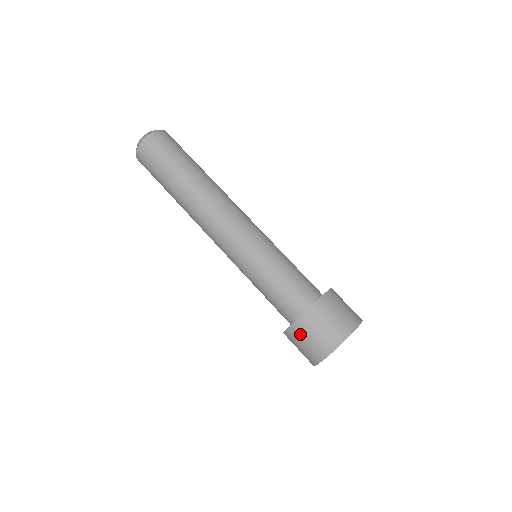
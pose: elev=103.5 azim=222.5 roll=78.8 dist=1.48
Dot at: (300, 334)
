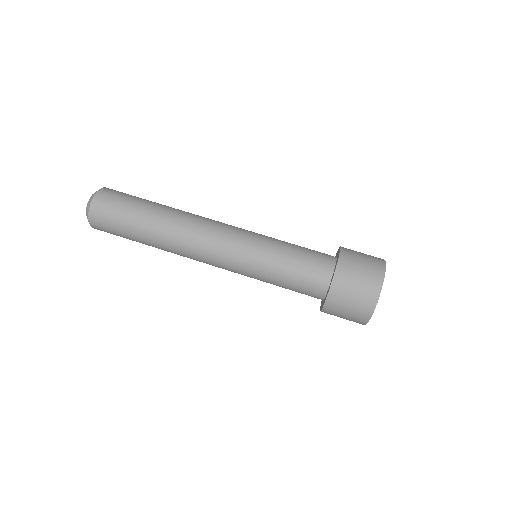
Dot at: (347, 277)
